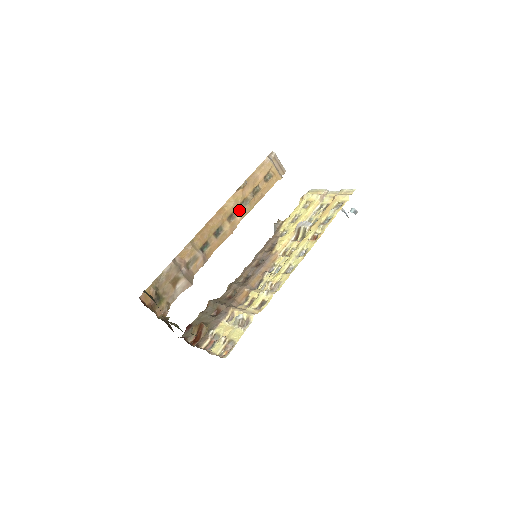
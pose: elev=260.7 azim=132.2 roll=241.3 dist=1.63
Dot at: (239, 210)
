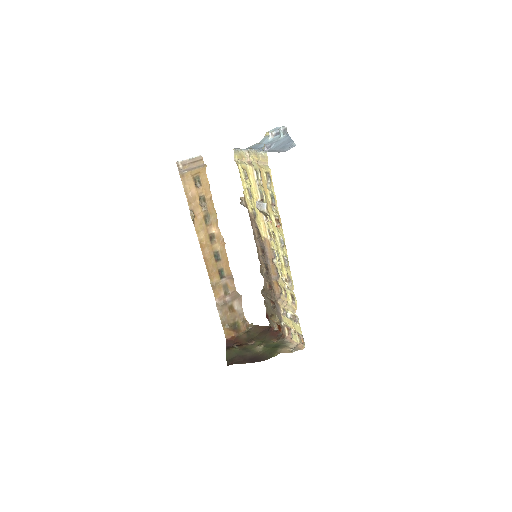
Dot at: (210, 228)
